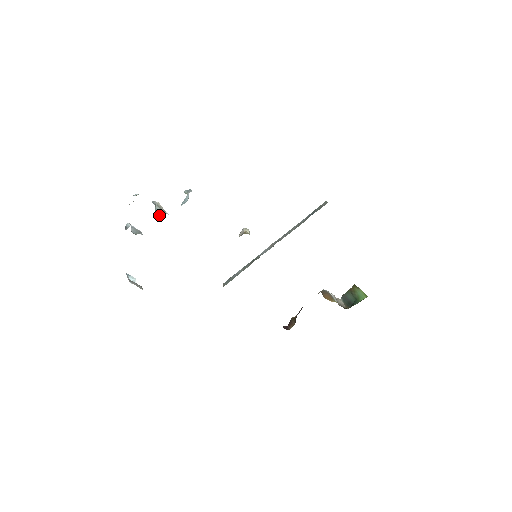
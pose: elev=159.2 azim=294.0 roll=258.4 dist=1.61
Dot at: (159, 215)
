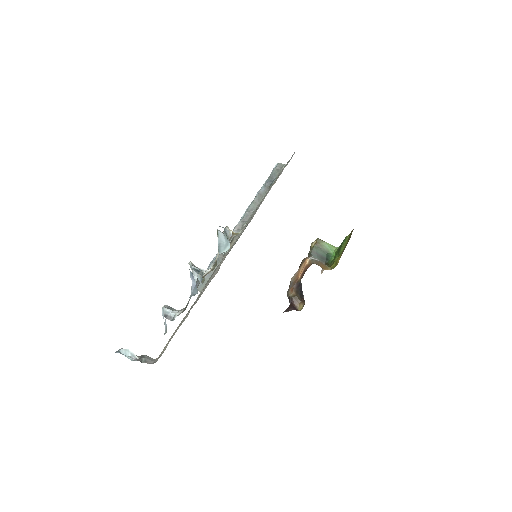
Dot at: occluded
